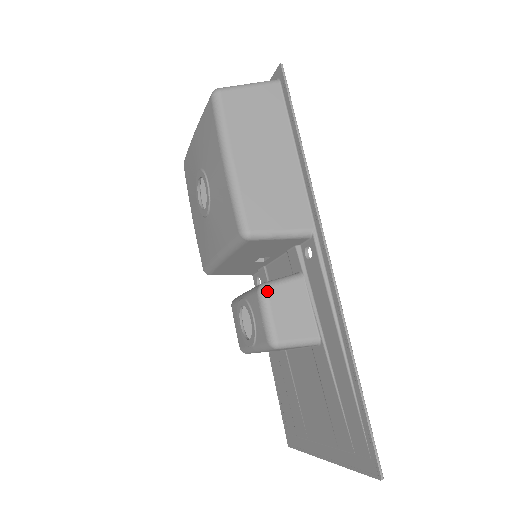
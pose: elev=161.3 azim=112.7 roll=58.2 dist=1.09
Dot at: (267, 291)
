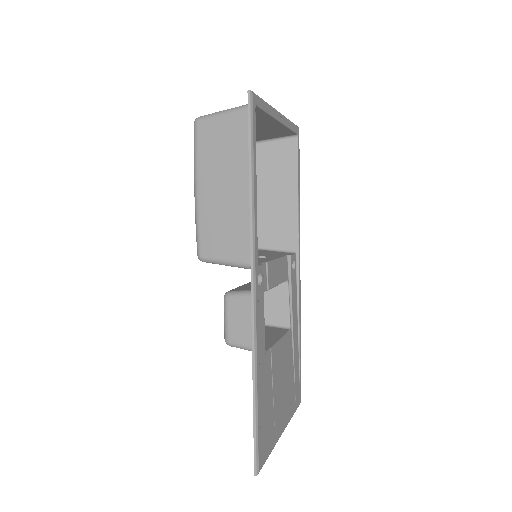
Dot at: (227, 300)
